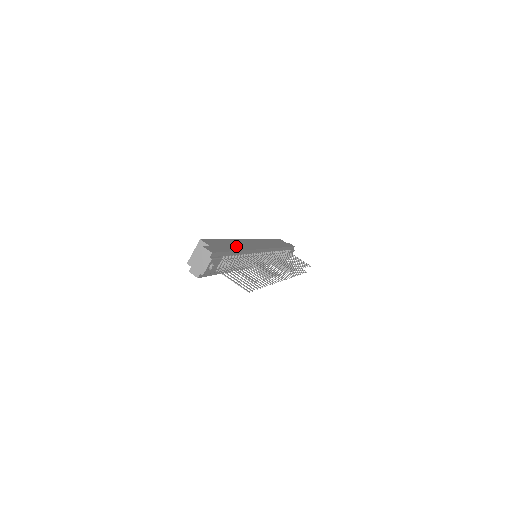
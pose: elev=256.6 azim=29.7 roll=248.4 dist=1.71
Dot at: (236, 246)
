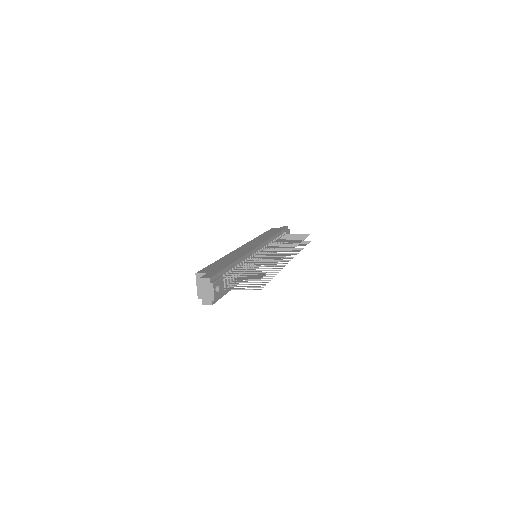
Dot at: (231, 259)
